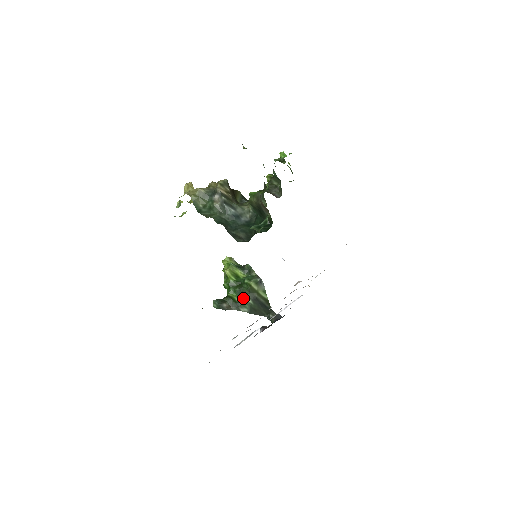
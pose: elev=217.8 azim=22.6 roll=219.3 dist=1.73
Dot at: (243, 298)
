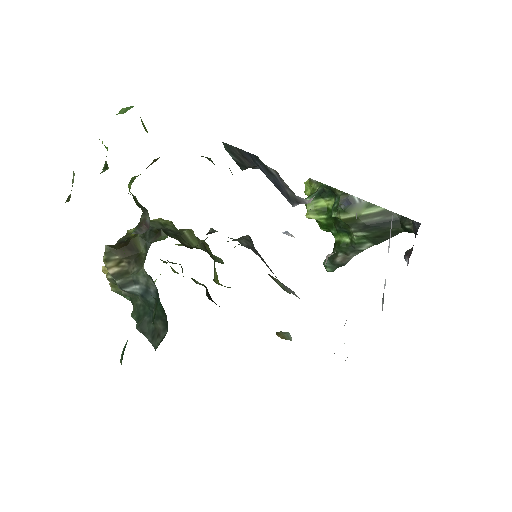
Dot at: (352, 234)
